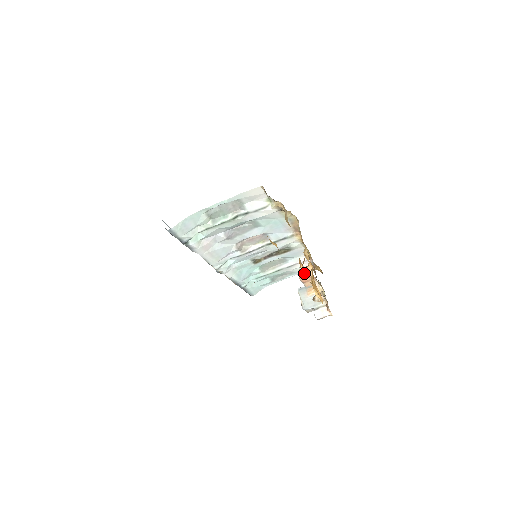
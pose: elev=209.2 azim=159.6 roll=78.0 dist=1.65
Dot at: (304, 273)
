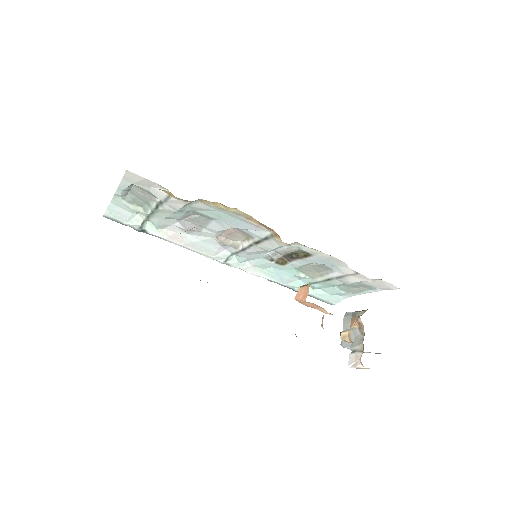
Dot at: (300, 293)
